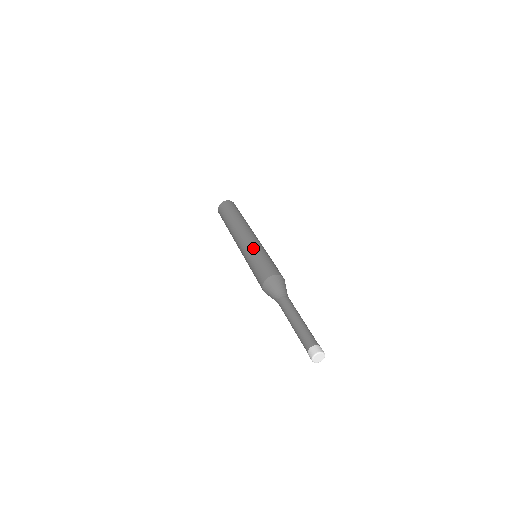
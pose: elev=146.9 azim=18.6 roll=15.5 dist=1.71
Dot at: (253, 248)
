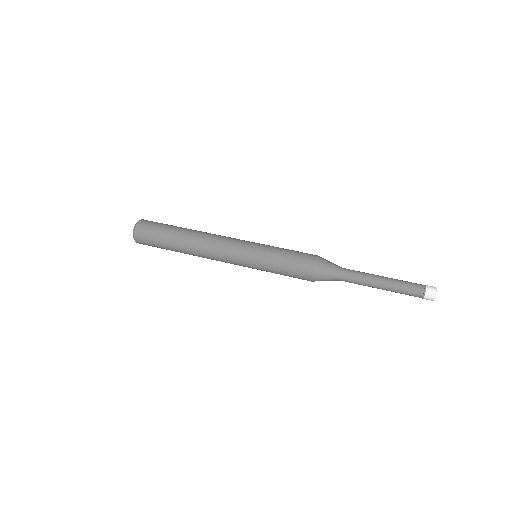
Dot at: (256, 249)
